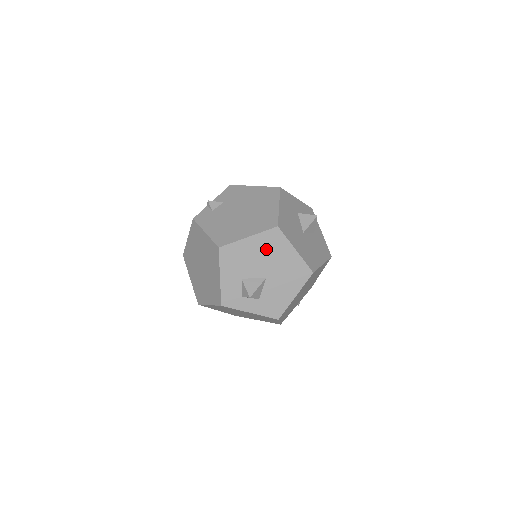
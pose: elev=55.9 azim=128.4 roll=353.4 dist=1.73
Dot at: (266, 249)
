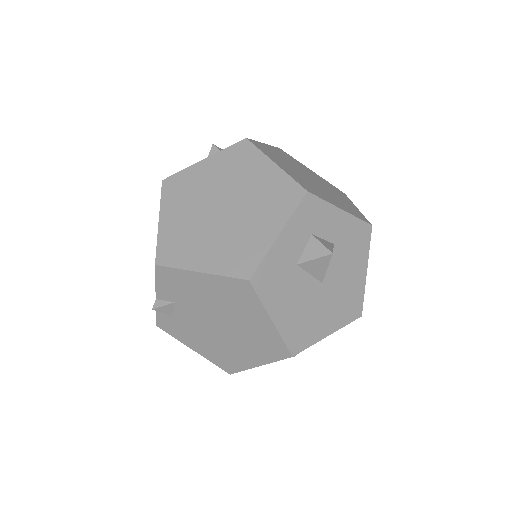
Dot at: occluded
